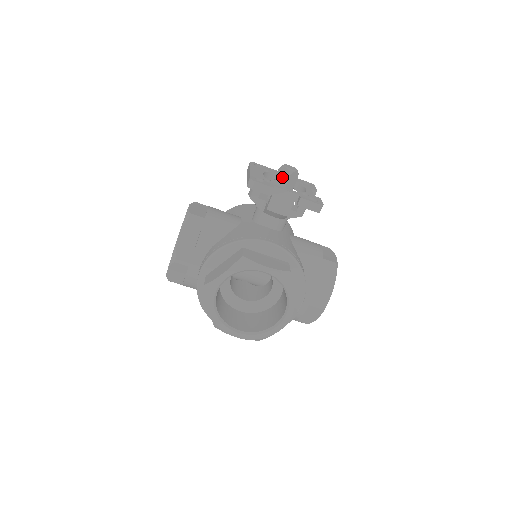
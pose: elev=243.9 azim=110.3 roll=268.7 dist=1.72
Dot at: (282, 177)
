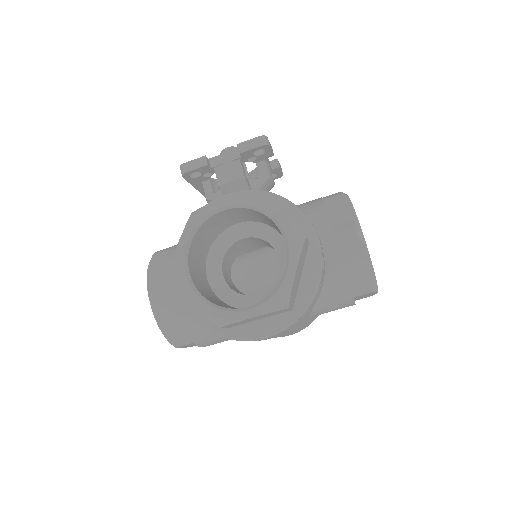
Dot at: occluded
